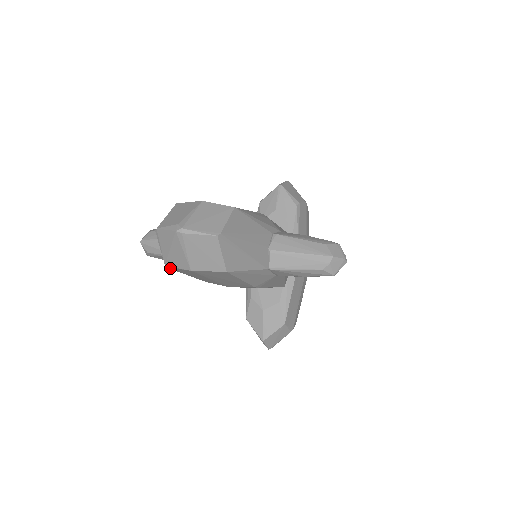
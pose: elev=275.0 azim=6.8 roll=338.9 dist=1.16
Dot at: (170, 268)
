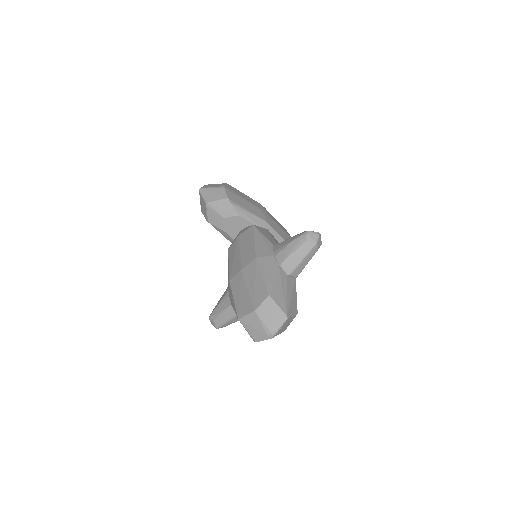
Dot at: occluded
